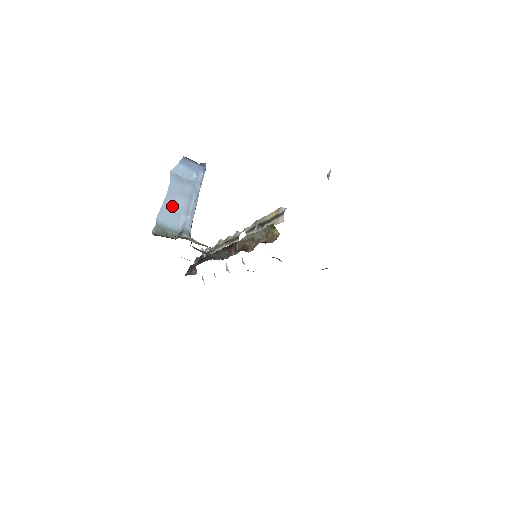
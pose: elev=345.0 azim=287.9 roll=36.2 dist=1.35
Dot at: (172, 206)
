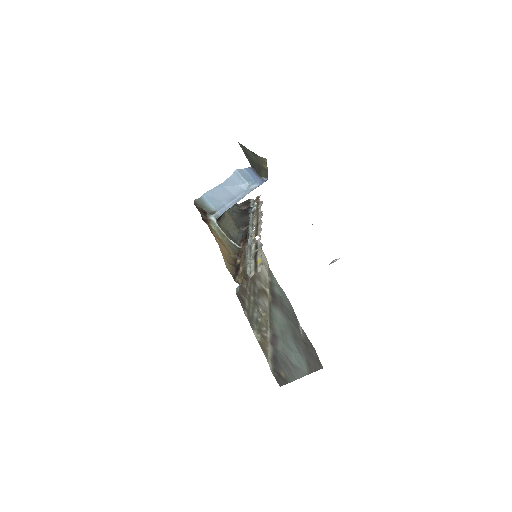
Dot at: (220, 193)
